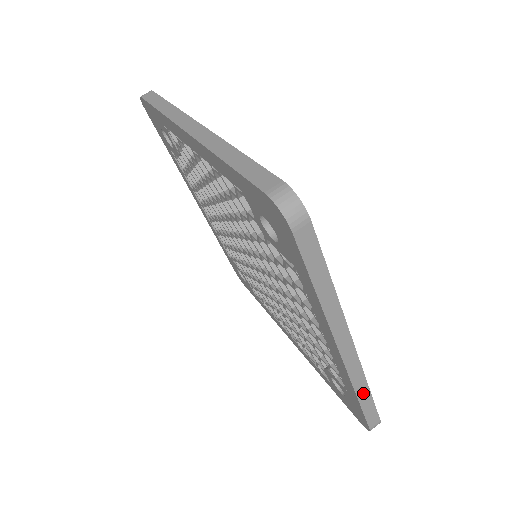
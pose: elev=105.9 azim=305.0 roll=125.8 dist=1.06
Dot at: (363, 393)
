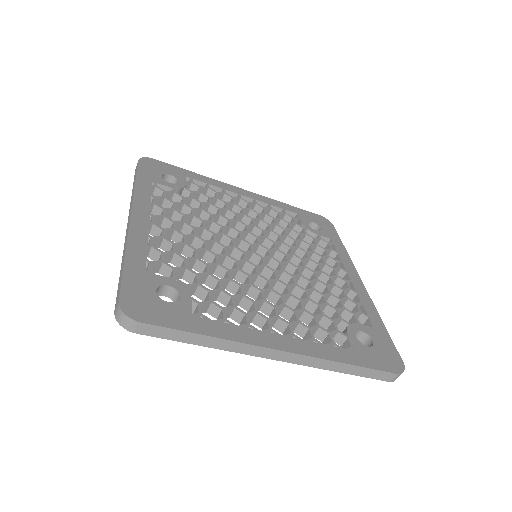
Dot at: (341, 368)
